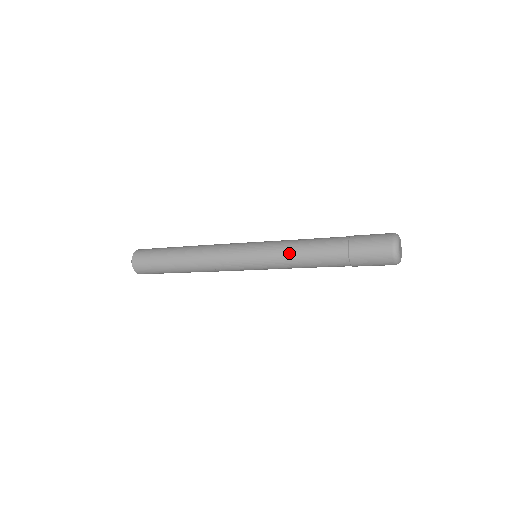
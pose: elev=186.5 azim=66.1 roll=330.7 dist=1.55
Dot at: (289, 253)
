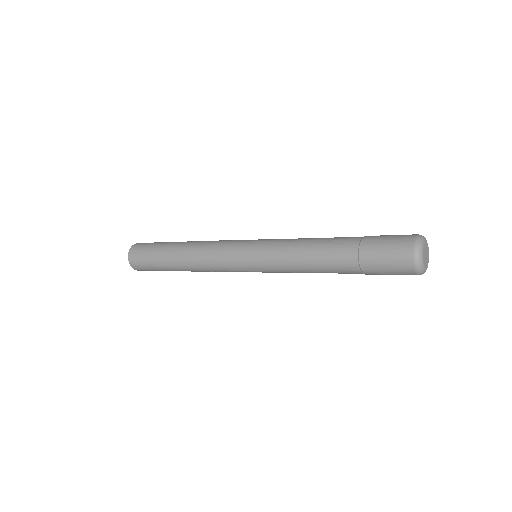
Dot at: (291, 264)
